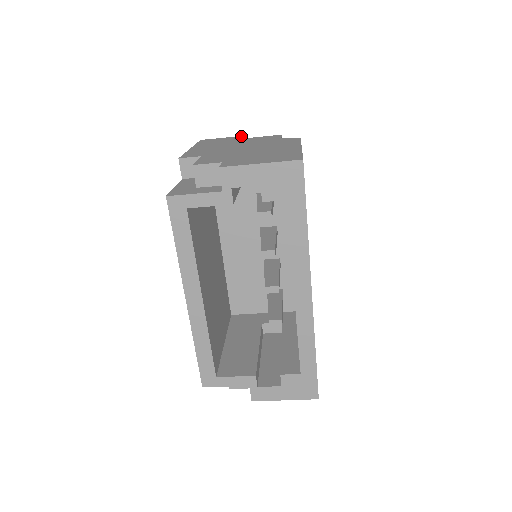
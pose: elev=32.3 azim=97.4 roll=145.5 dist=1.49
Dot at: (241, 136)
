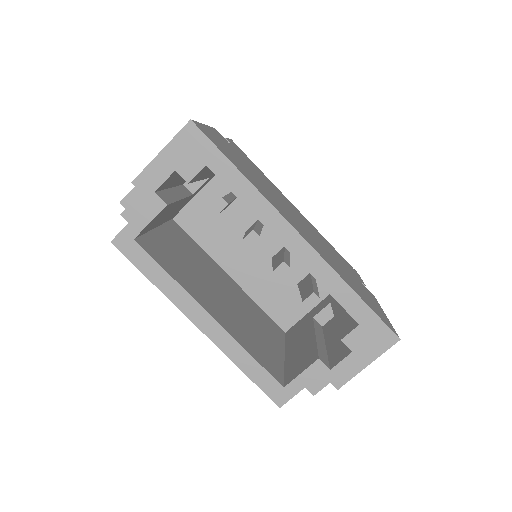
Dot at: occluded
